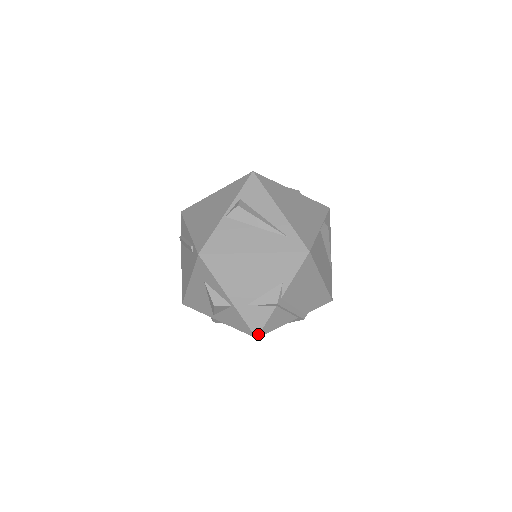
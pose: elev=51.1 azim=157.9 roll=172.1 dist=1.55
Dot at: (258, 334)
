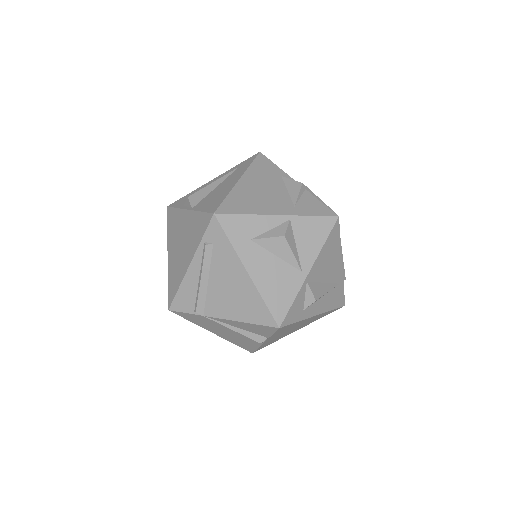
Dot at: (334, 214)
